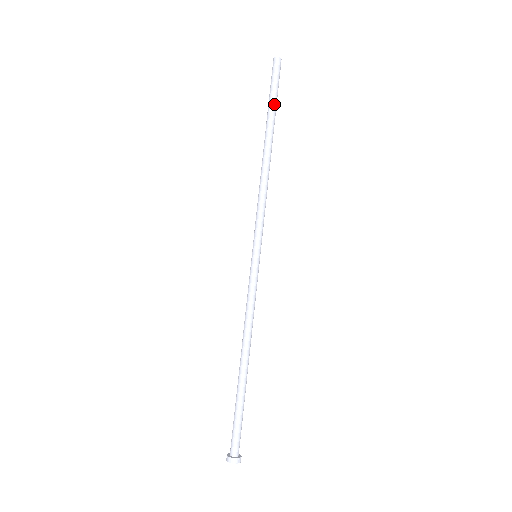
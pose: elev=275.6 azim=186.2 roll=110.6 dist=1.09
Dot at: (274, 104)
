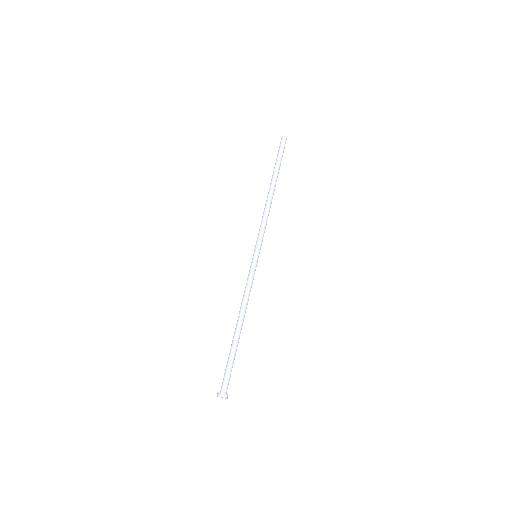
Dot at: occluded
